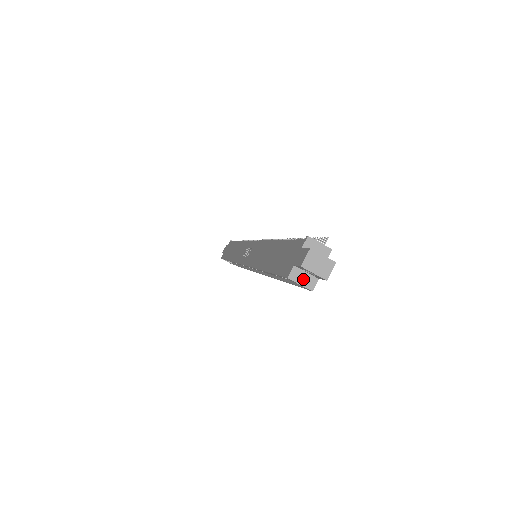
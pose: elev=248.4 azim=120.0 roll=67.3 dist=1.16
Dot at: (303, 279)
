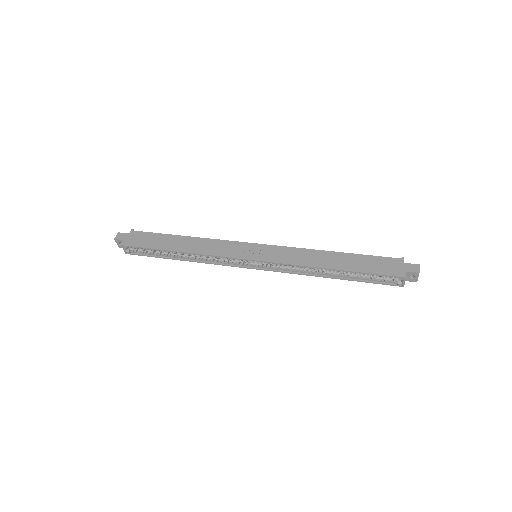
Dot at: occluded
